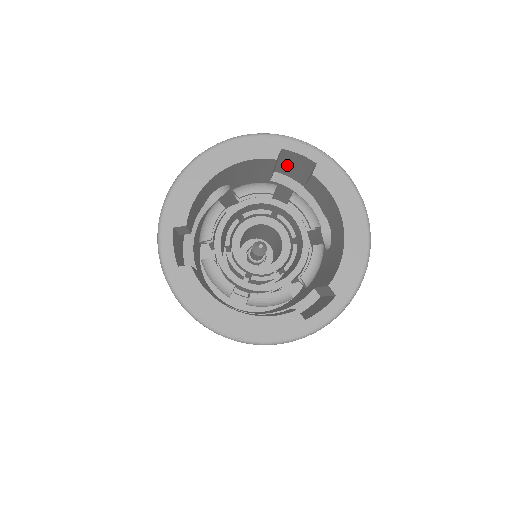
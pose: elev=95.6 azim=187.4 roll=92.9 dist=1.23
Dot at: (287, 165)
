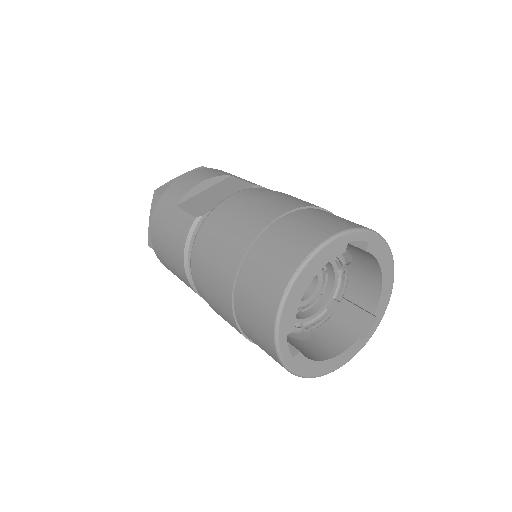
Dot at: occluded
